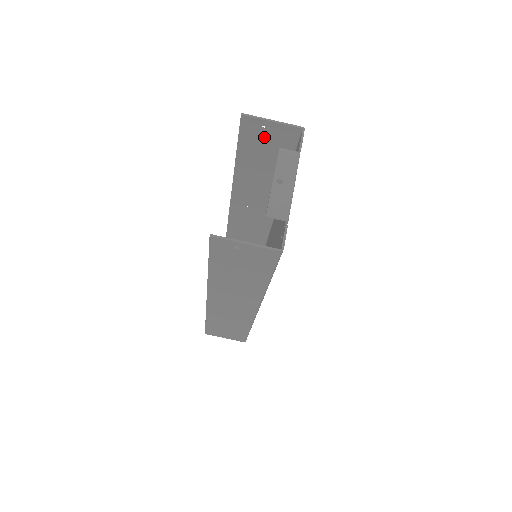
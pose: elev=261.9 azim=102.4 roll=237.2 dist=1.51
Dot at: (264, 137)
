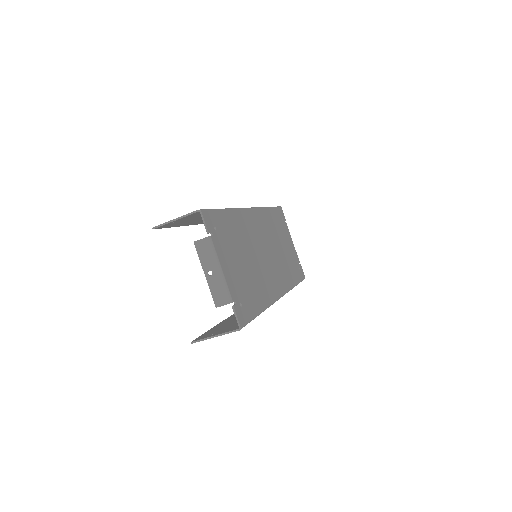
Dot at: occluded
